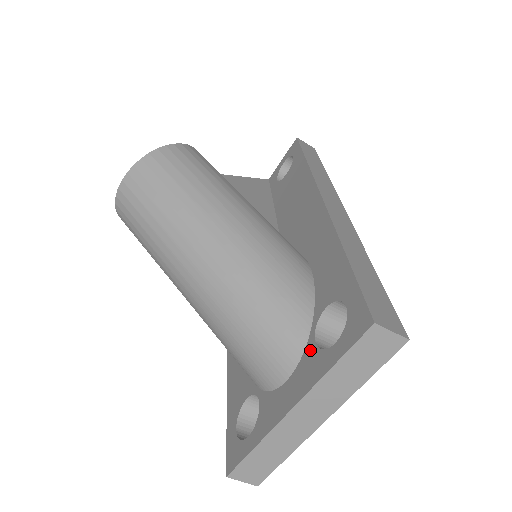
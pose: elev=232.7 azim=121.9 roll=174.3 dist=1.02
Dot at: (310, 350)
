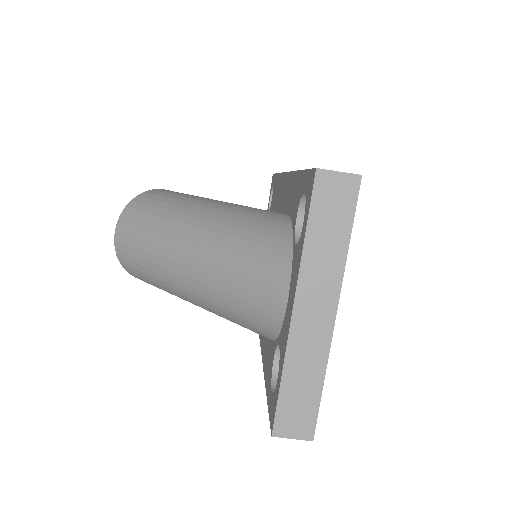
Dot at: (294, 254)
